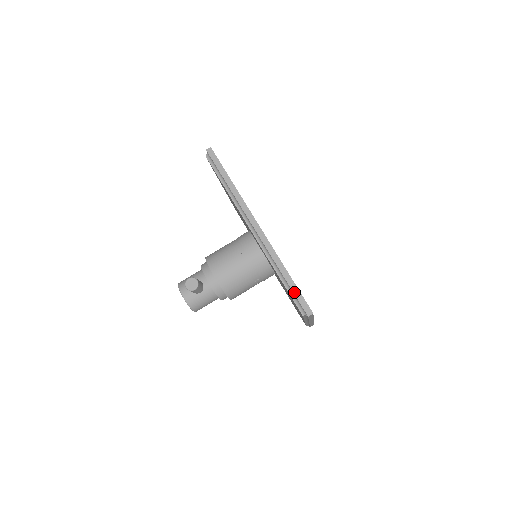
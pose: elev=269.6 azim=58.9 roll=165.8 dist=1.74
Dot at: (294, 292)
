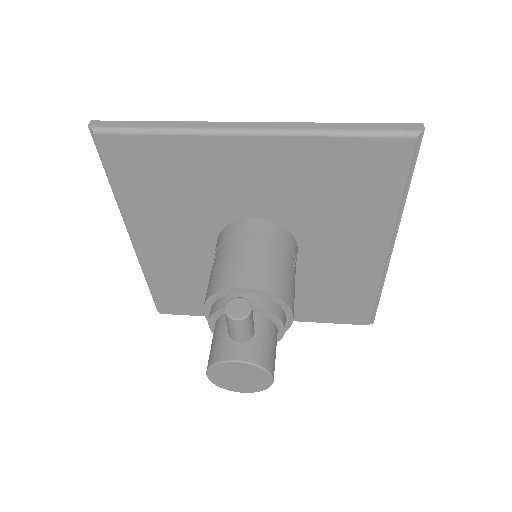
Dot at: (377, 128)
